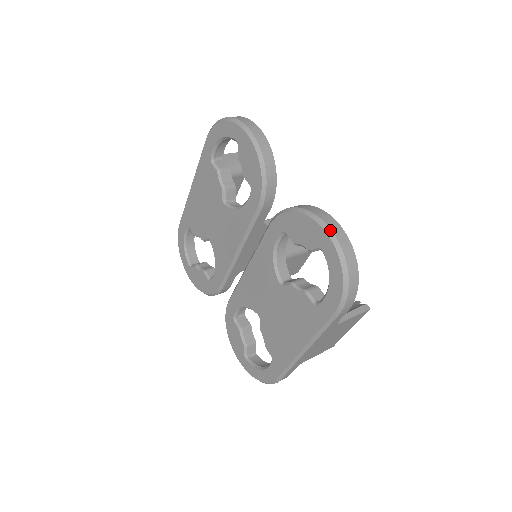
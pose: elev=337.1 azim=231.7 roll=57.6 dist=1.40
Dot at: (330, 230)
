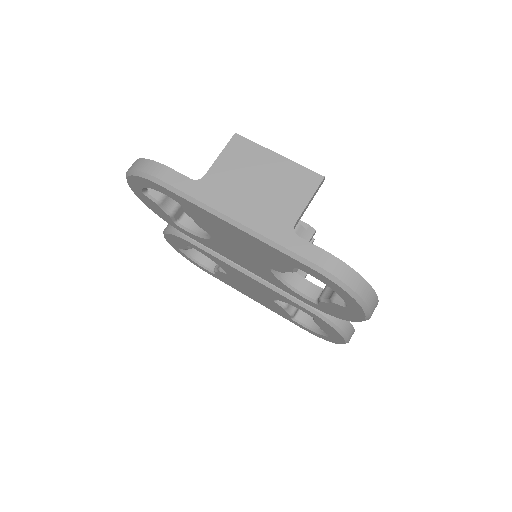
Dot at: occluded
